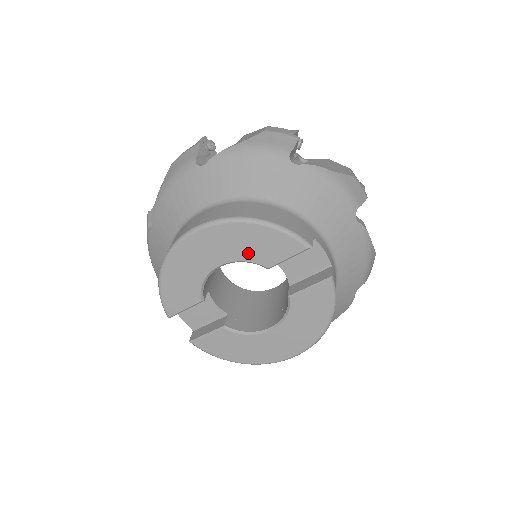
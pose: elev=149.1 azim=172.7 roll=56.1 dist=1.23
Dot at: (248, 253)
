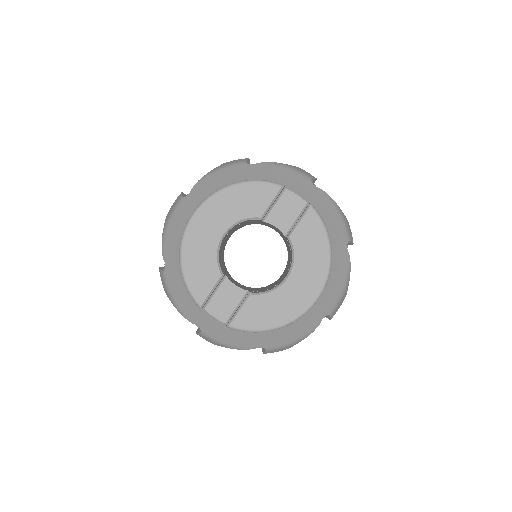
Dot at: (241, 212)
